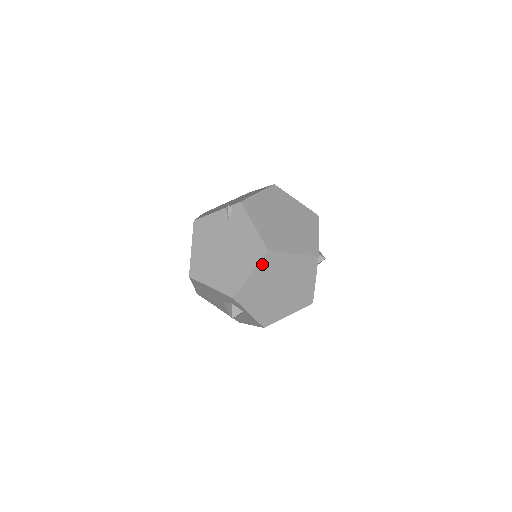
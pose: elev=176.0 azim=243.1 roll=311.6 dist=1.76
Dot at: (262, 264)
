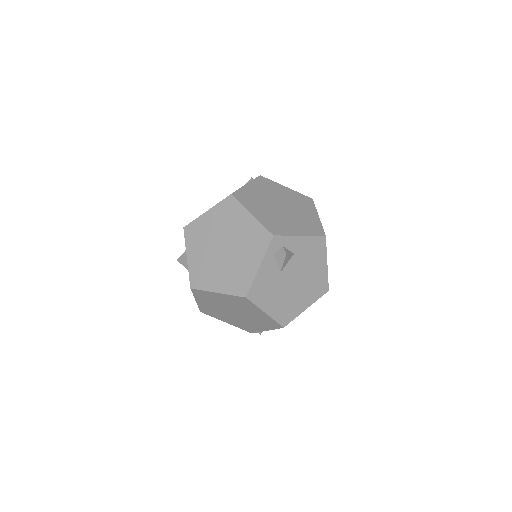
Dot at: (221, 206)
